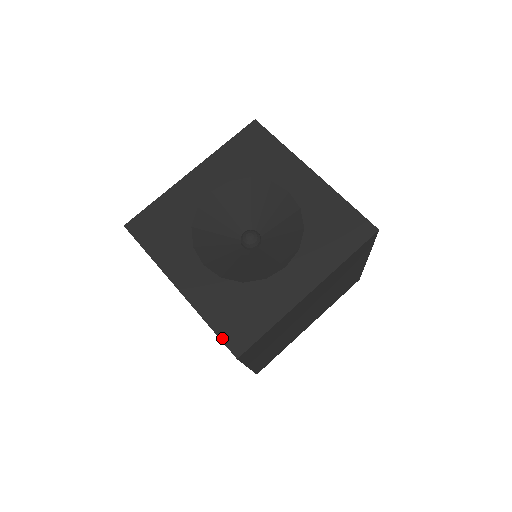
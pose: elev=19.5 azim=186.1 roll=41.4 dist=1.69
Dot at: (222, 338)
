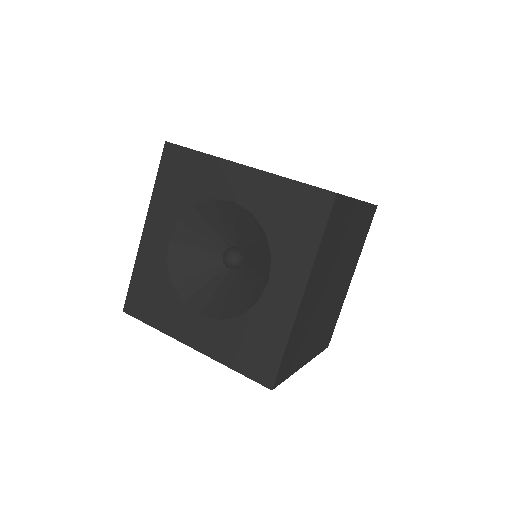
Dot at: (250, 377)
